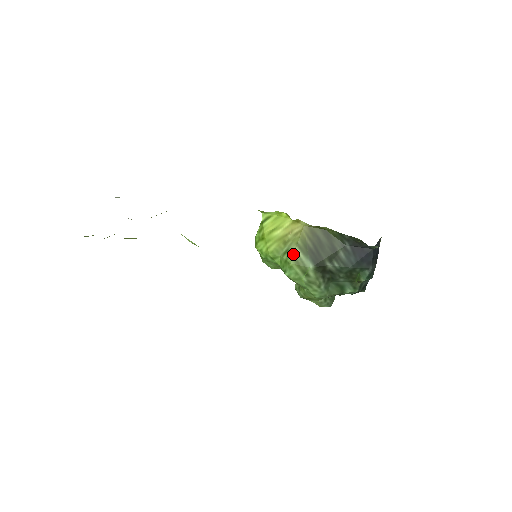
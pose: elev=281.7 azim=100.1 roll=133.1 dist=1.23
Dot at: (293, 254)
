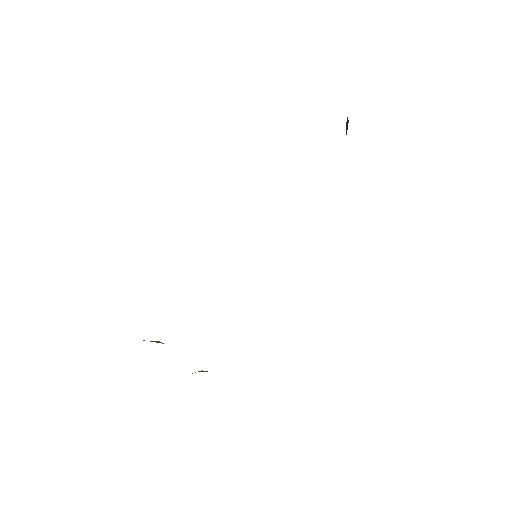
Dot at: occluded
